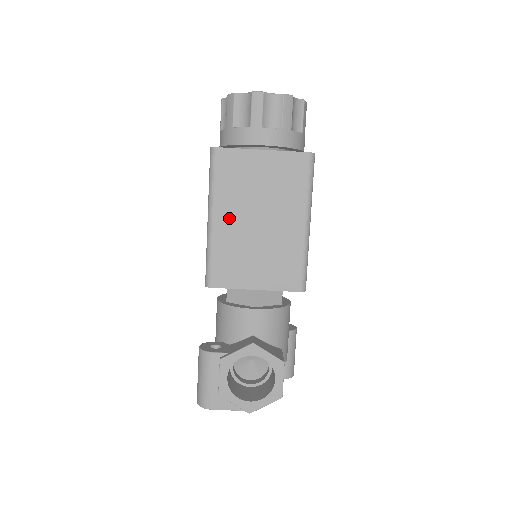
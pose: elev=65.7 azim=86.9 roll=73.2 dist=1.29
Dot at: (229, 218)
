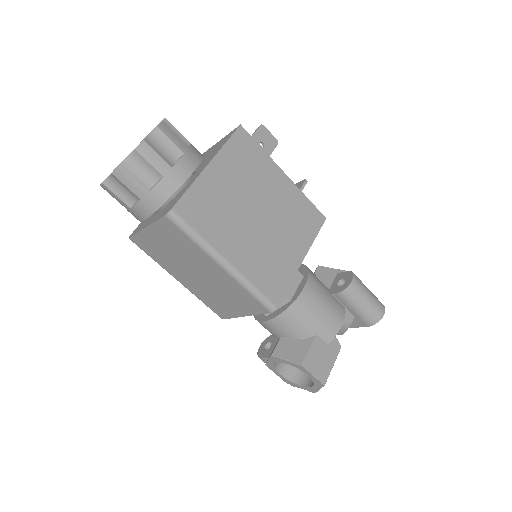
Dot at: (183, 278)
